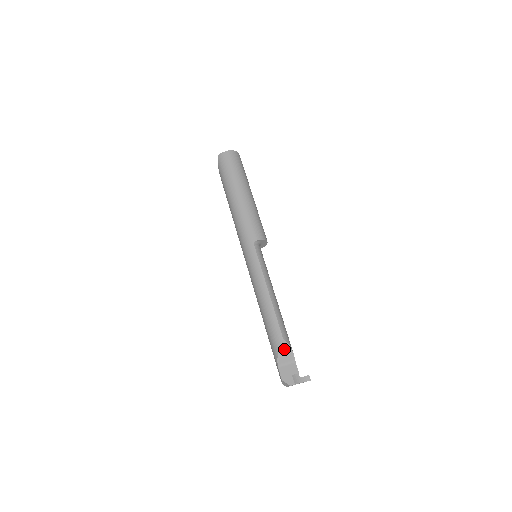
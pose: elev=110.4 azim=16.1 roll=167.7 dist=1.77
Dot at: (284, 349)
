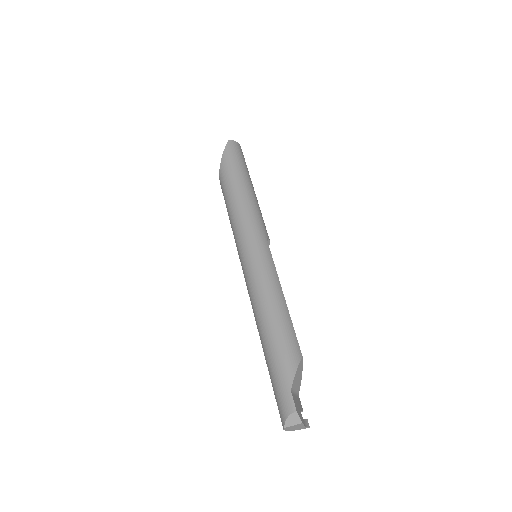
Dot at: (299, 371)
